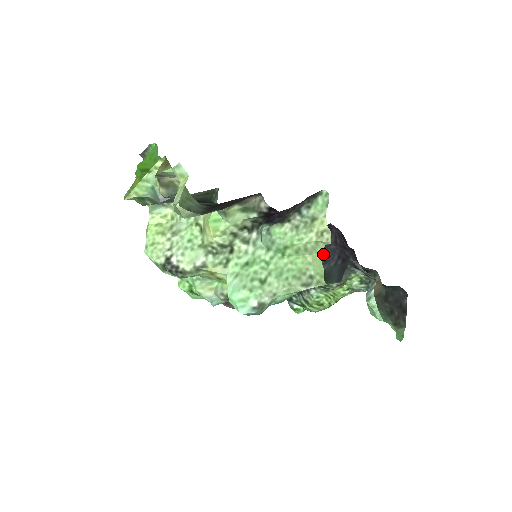
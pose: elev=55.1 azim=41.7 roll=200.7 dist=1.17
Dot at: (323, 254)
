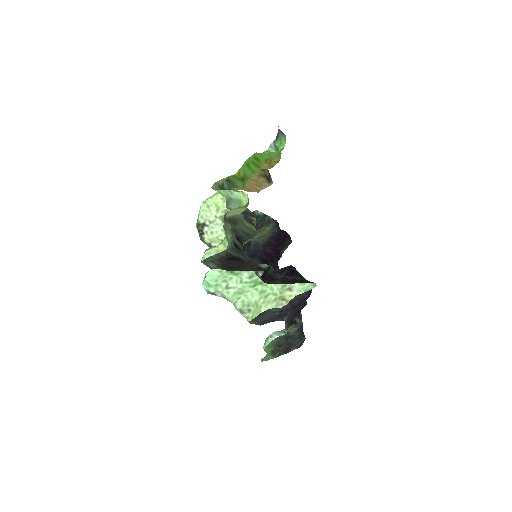
Dot at: occluded
